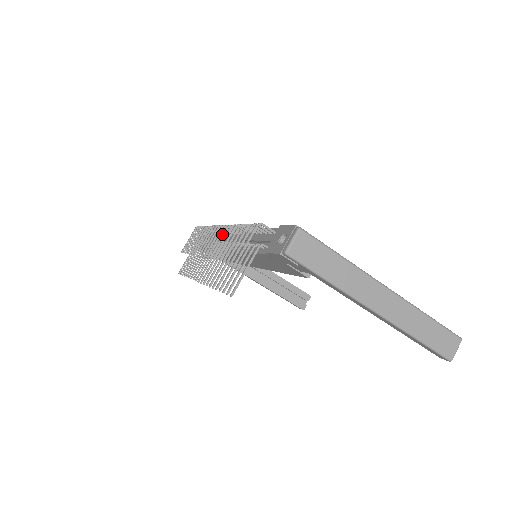
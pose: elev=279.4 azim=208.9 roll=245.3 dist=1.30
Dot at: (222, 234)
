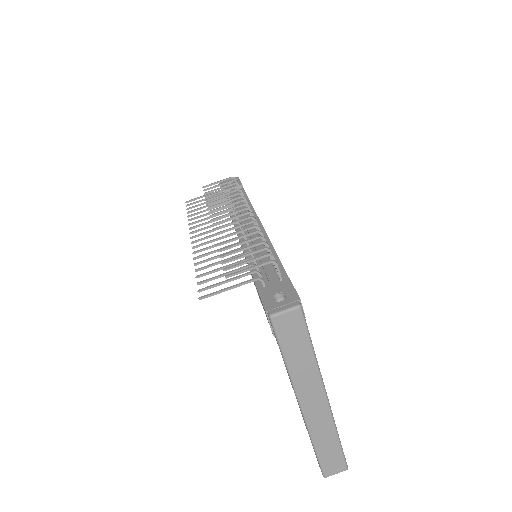
Dot at: occluded
